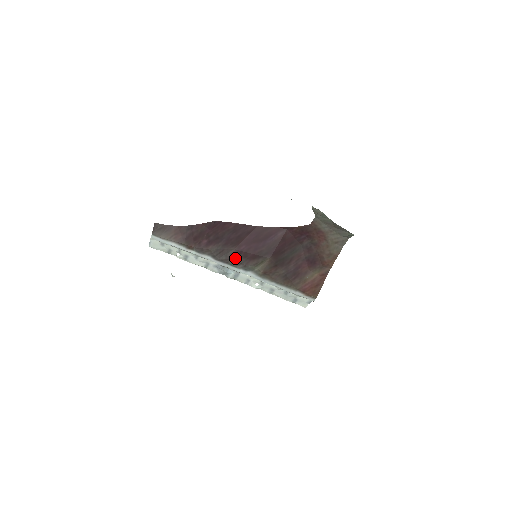
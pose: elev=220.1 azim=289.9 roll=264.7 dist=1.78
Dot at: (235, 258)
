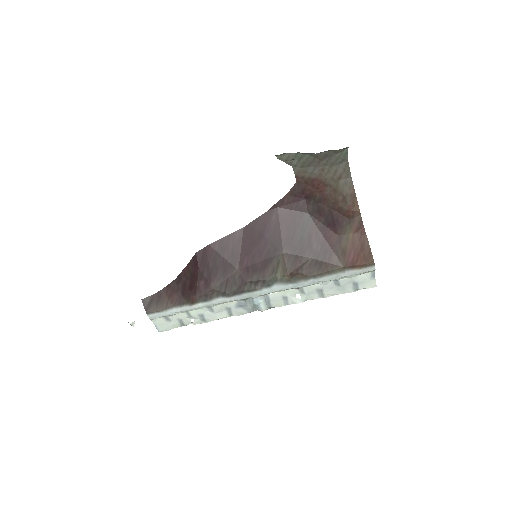
Dot at: (246, 280)
